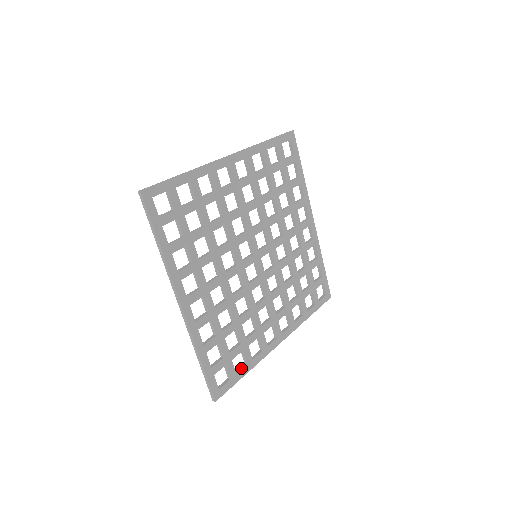
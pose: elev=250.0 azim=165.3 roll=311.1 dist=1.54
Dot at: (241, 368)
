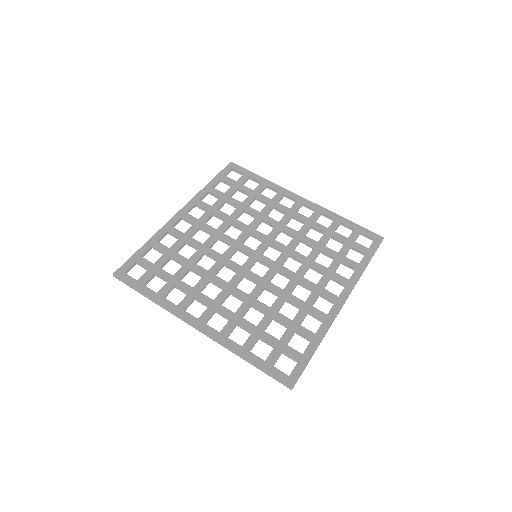
Dot at: (151, 290)
